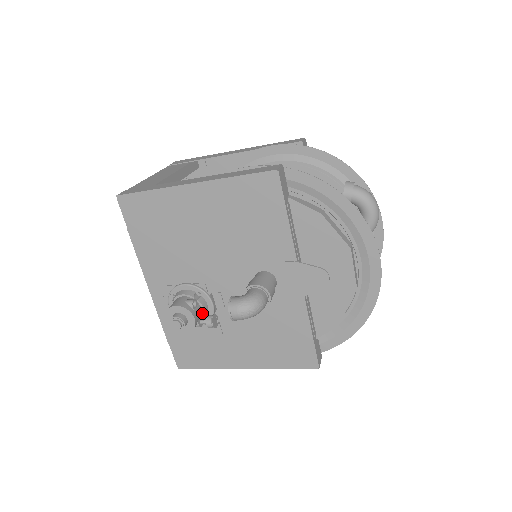
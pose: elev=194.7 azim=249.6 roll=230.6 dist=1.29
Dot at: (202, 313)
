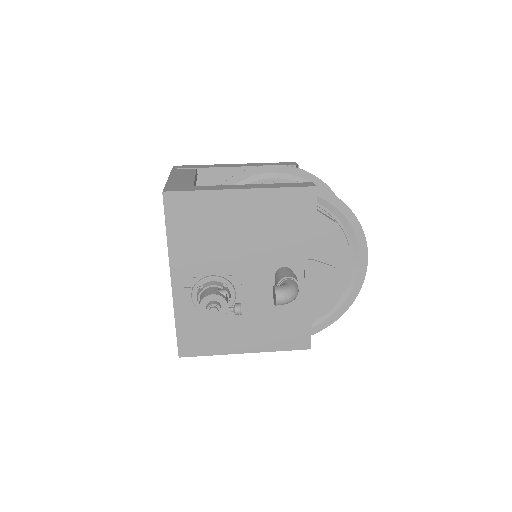
Dot at: occluded
